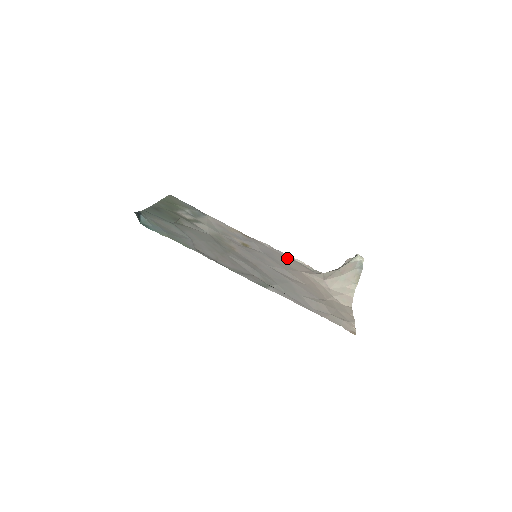
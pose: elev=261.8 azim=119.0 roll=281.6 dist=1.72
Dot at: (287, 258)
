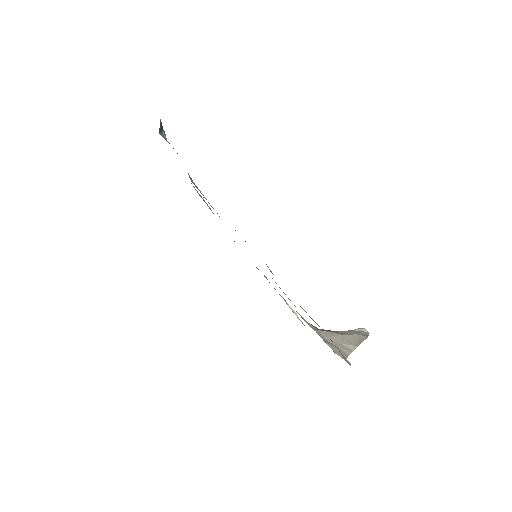
Dot at: occluded
